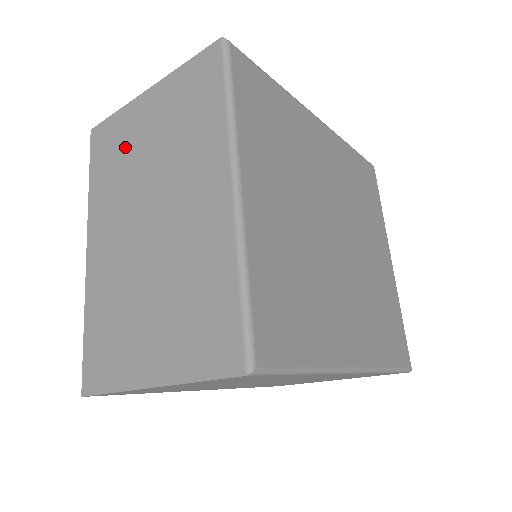
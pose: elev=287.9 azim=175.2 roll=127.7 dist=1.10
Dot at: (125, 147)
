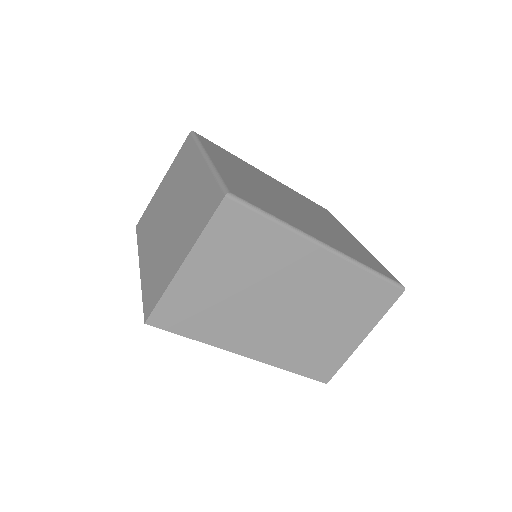
Dot at: (154, 209)
